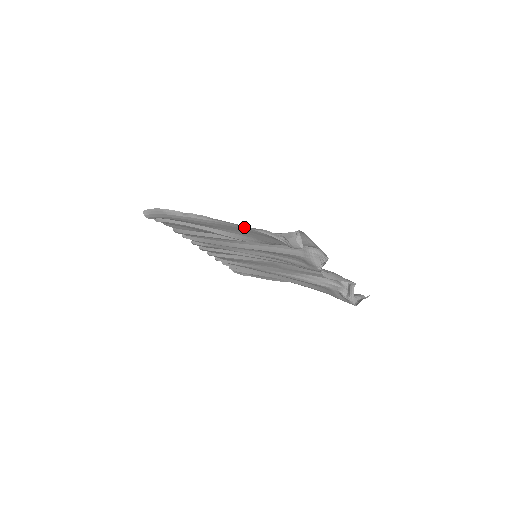
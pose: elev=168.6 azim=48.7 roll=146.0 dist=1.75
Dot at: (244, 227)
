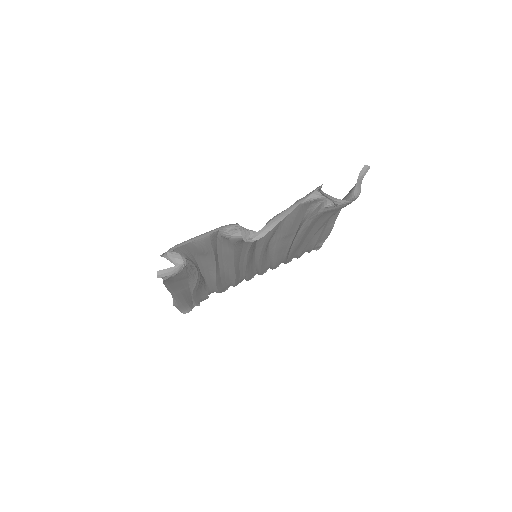
Dot at: (165, 286)
